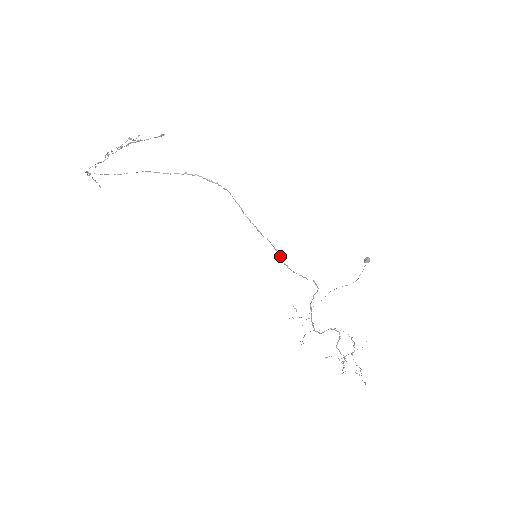
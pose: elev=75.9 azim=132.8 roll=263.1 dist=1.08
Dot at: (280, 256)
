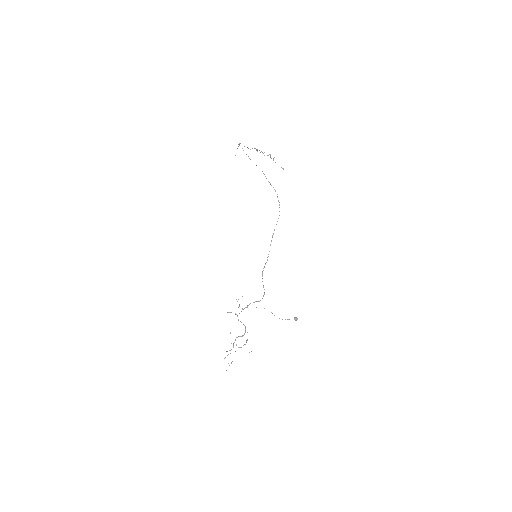
Dot at: occluded
